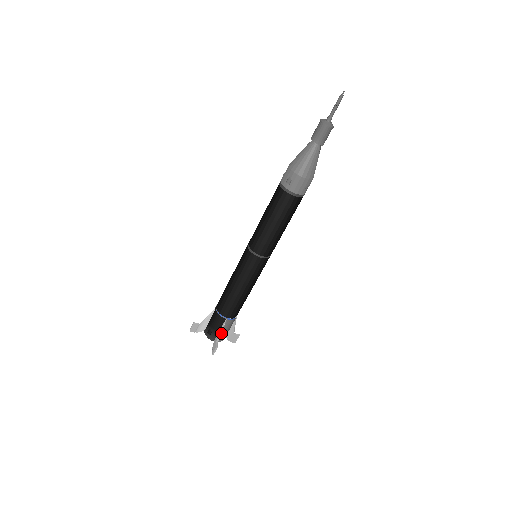
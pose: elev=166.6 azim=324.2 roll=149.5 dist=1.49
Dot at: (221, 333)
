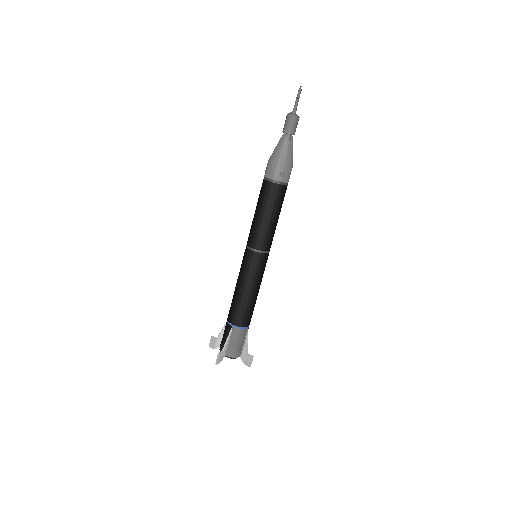
Dot at: (230, 345)
